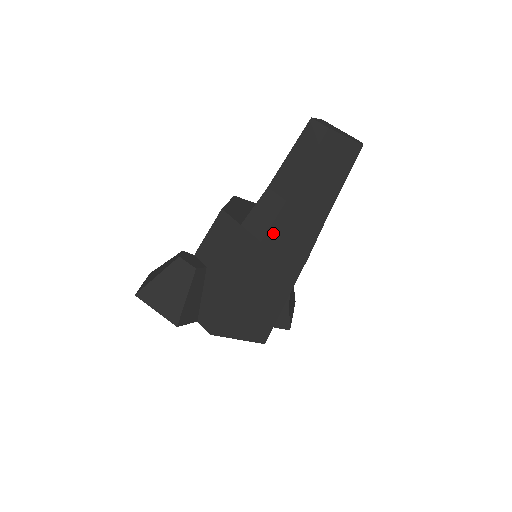
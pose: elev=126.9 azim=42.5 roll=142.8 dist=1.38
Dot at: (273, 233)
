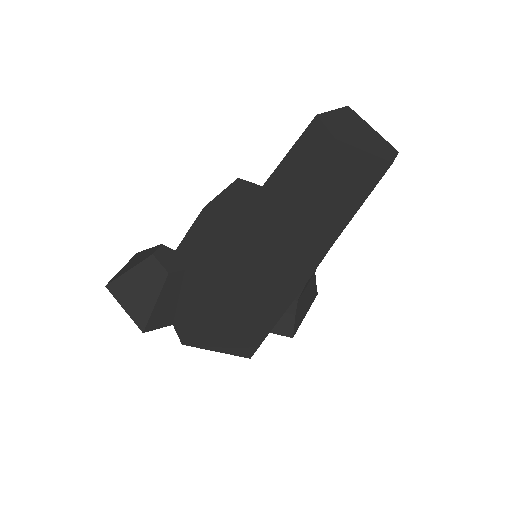
Dot at: (254, 257)
